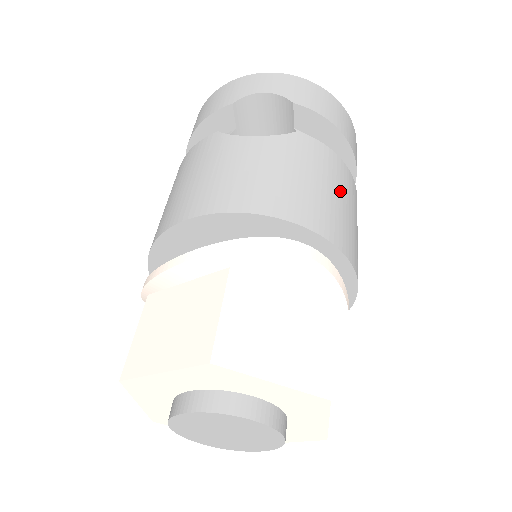
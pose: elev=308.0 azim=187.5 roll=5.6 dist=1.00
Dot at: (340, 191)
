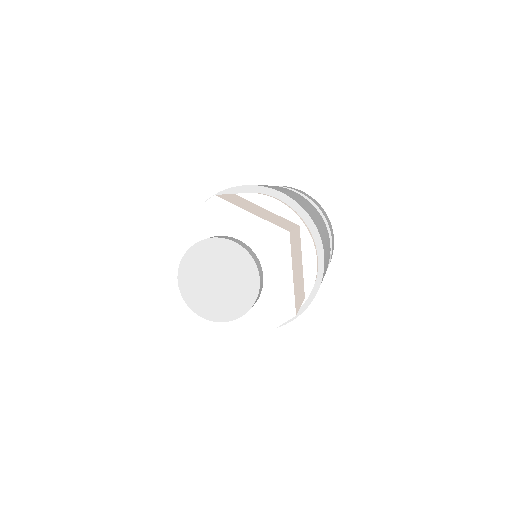
Dot at: occluded
